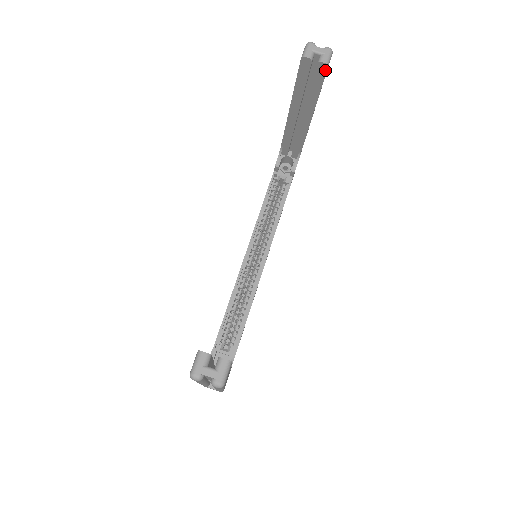
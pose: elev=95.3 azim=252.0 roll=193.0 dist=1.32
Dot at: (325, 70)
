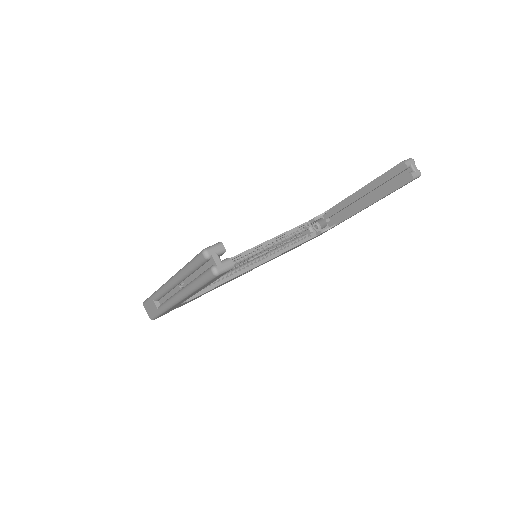
Dot at: (408, 181)
